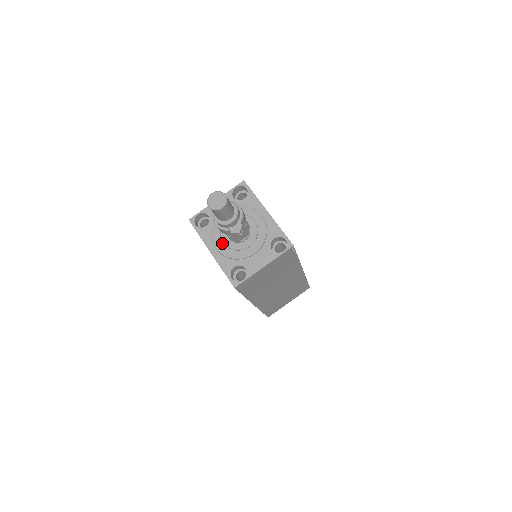
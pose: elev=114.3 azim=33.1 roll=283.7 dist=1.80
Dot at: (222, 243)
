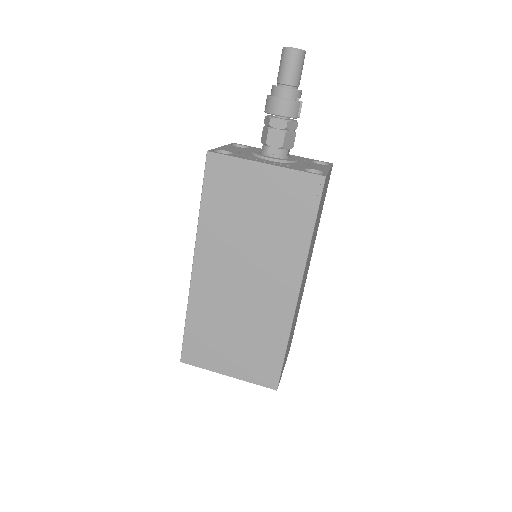
Dot at: (268, 160)
